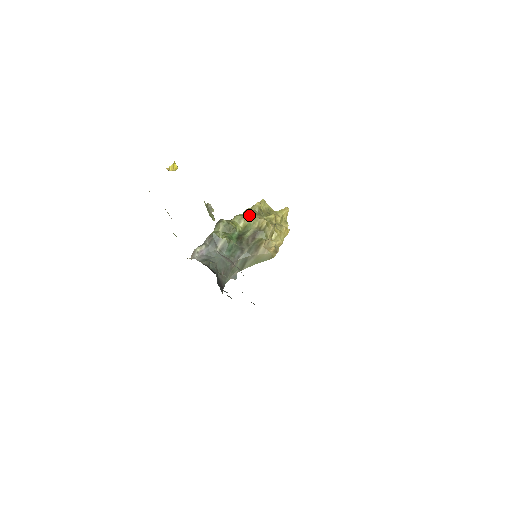
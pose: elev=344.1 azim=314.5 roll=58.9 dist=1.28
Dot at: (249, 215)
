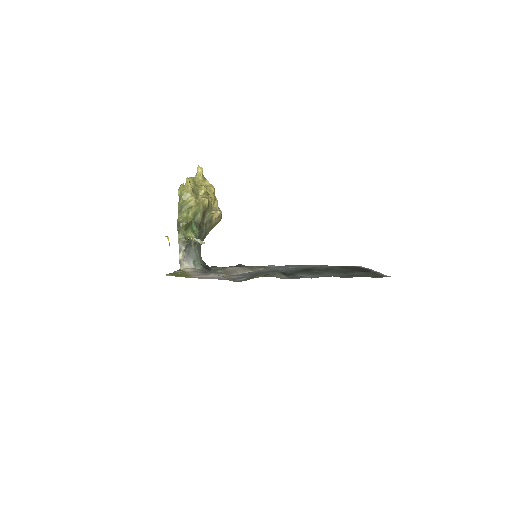
Dot at: (194, 204)
